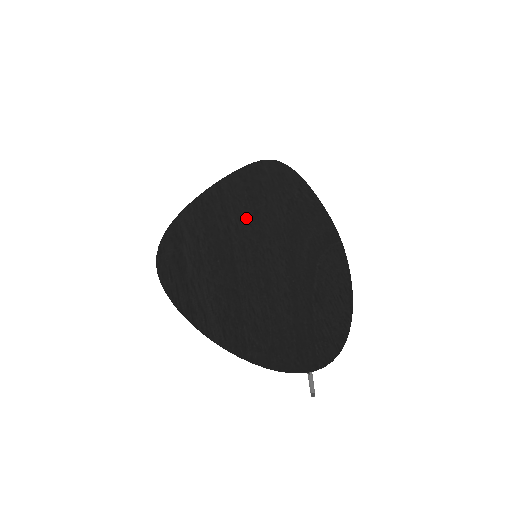
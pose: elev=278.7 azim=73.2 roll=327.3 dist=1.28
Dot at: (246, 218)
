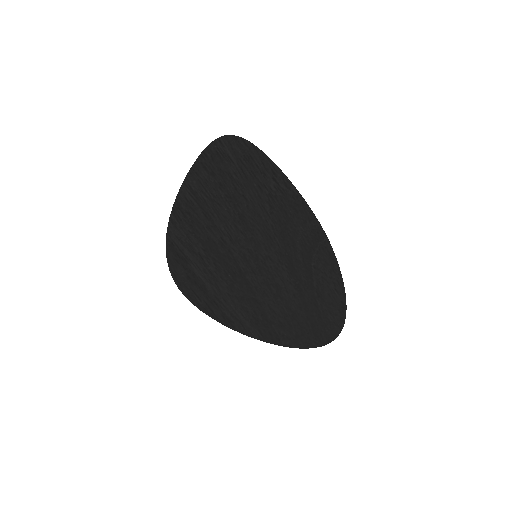
Dot at: (234, 225)
